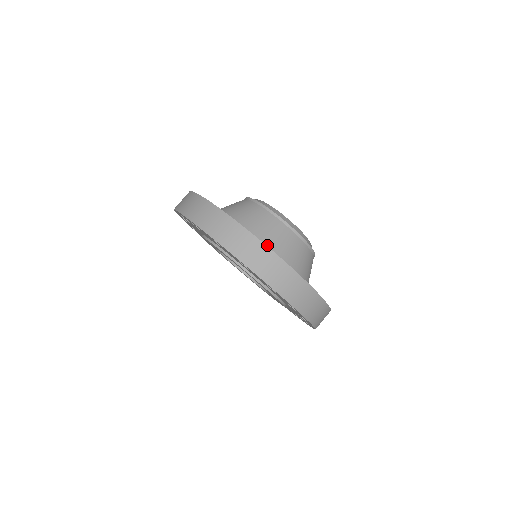
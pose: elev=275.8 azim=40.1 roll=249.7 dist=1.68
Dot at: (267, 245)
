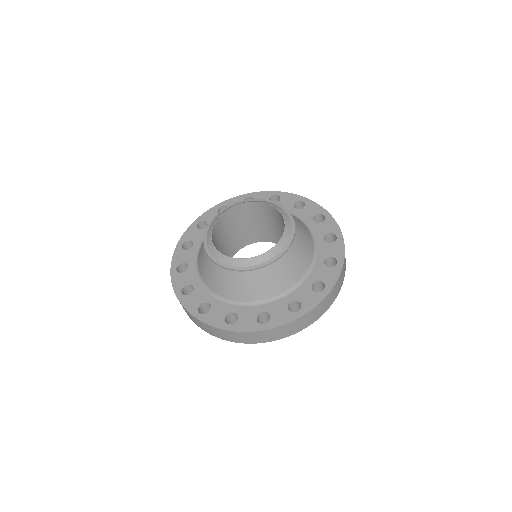
Dot at: (303, 273)
